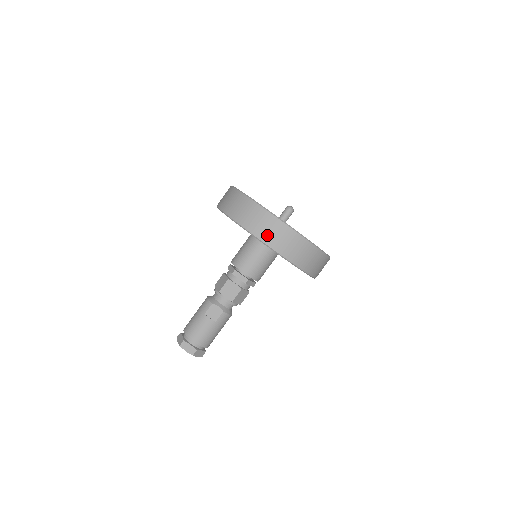
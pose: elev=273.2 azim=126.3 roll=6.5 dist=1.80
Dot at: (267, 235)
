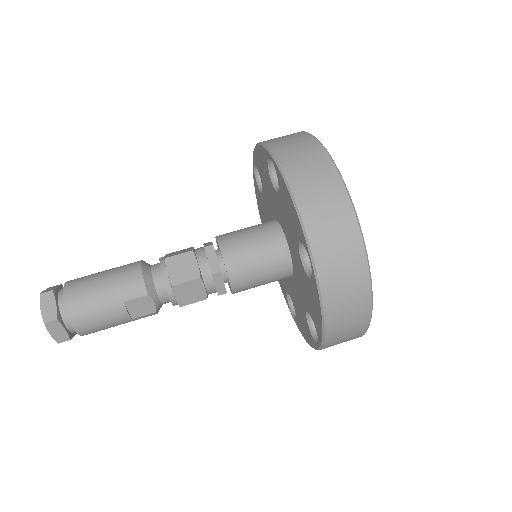
Dot at: (338, 316)
